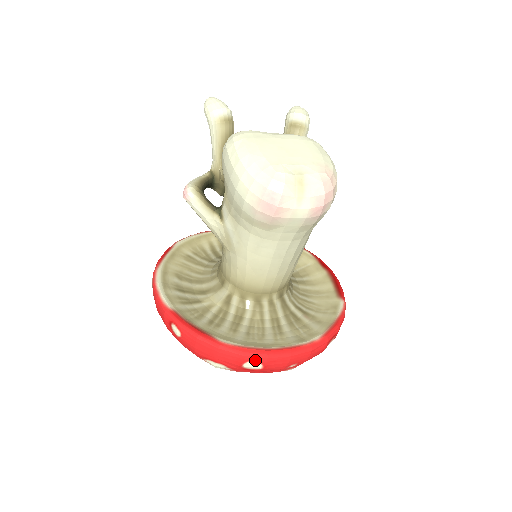
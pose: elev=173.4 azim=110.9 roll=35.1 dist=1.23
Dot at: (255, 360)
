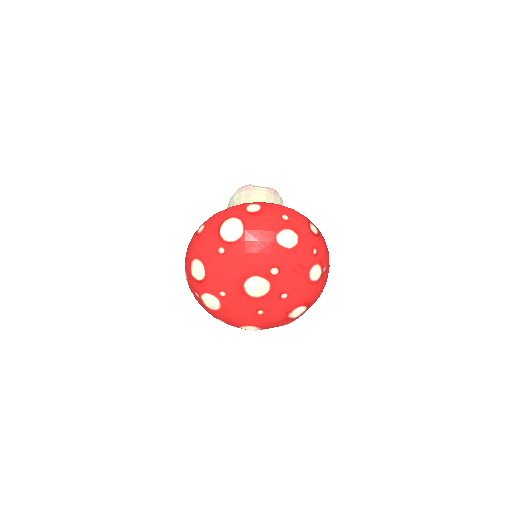
Dot at: (254, 204)
